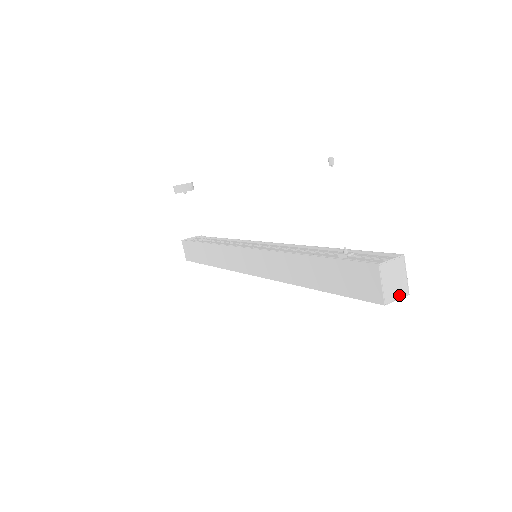
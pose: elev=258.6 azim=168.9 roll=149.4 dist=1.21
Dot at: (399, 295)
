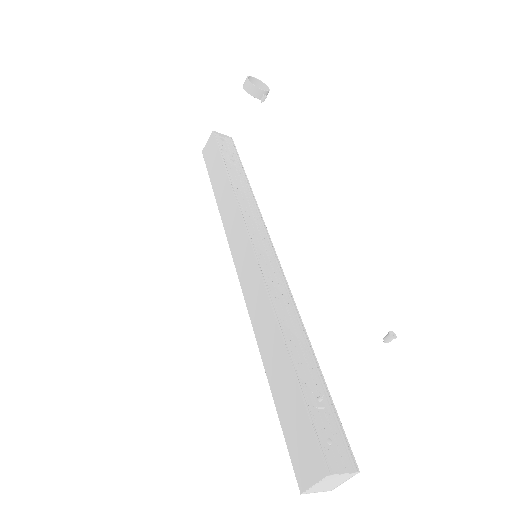
Dot at: (322, 490)
